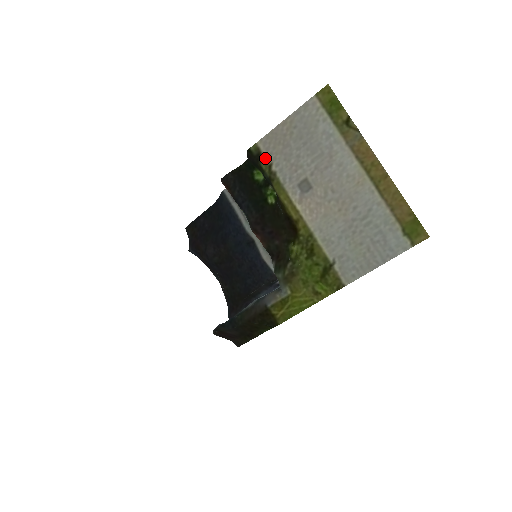
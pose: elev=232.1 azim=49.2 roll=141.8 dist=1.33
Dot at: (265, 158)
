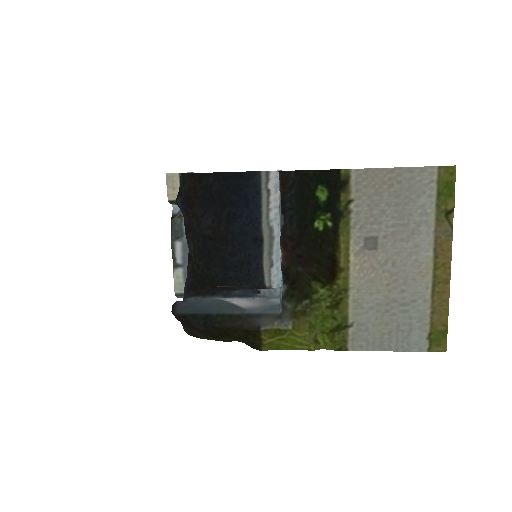
Dot at: (350, 190)
